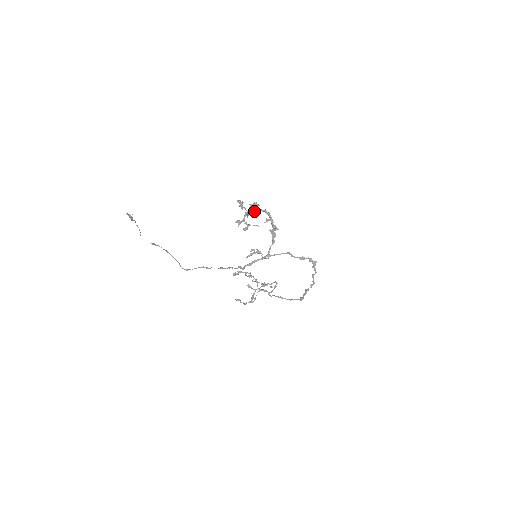
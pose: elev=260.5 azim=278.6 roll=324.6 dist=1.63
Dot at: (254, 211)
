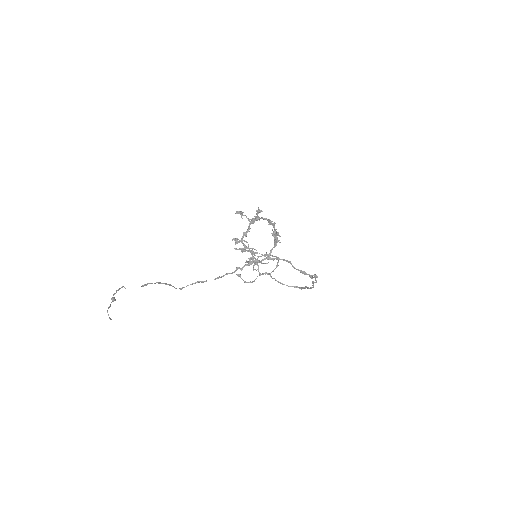
Dot at: occluded
